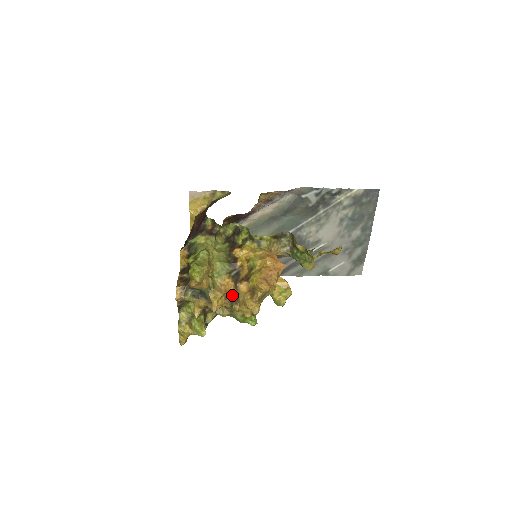
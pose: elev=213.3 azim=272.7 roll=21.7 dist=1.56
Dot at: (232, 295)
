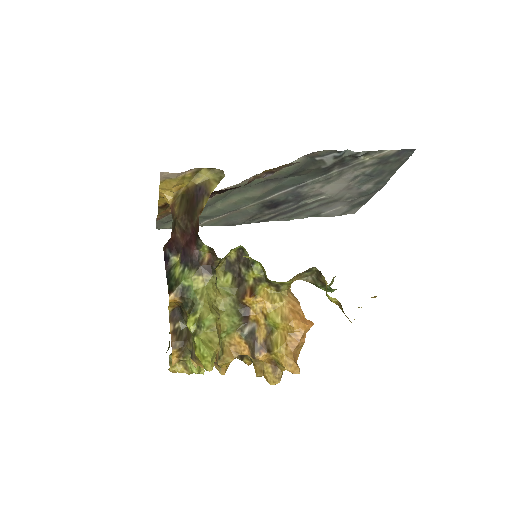
Dot at: occluded
